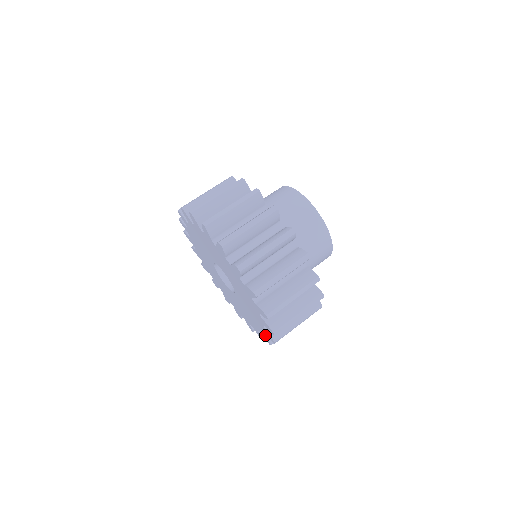
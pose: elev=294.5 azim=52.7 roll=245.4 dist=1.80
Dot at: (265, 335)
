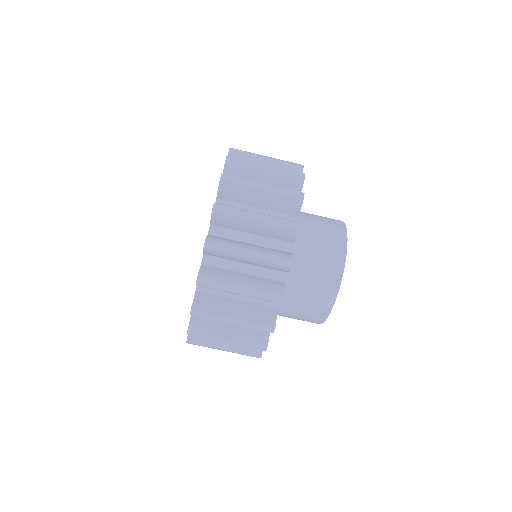
Dot at: occluded
